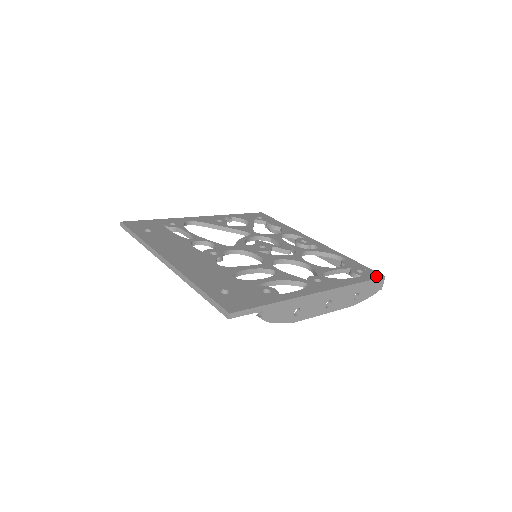
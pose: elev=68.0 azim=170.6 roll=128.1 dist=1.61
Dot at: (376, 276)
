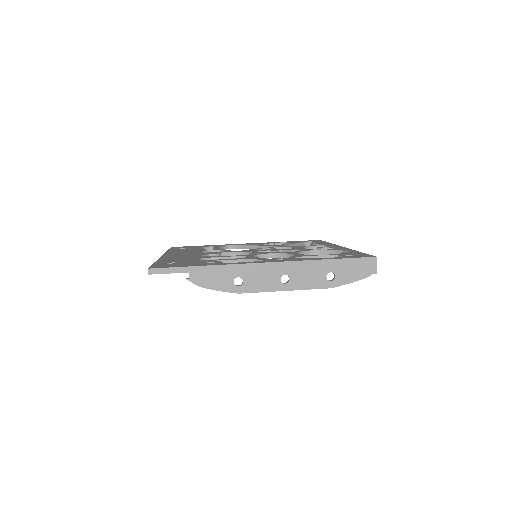
Dot at: (363, 256)
